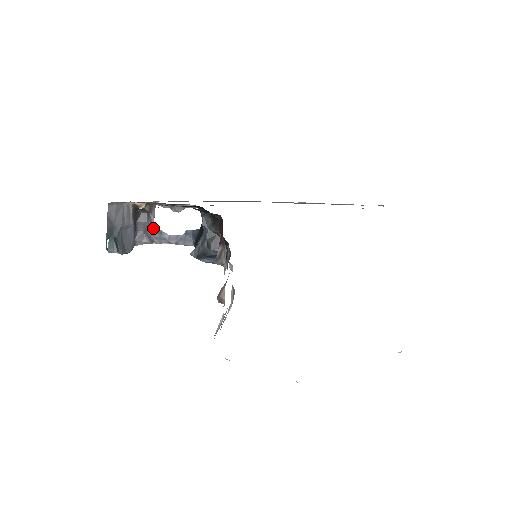
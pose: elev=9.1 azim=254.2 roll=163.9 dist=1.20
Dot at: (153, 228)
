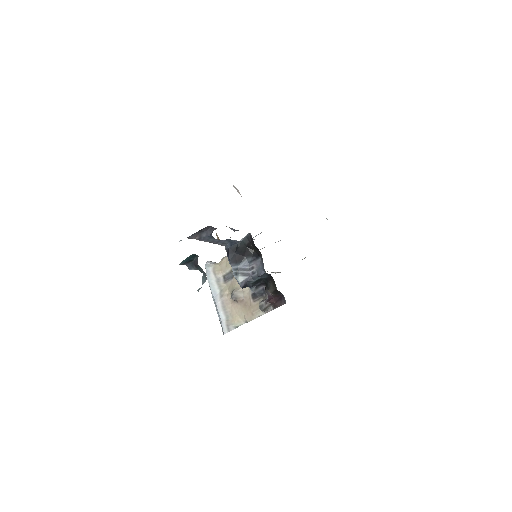
Dot at: (209, 236)
